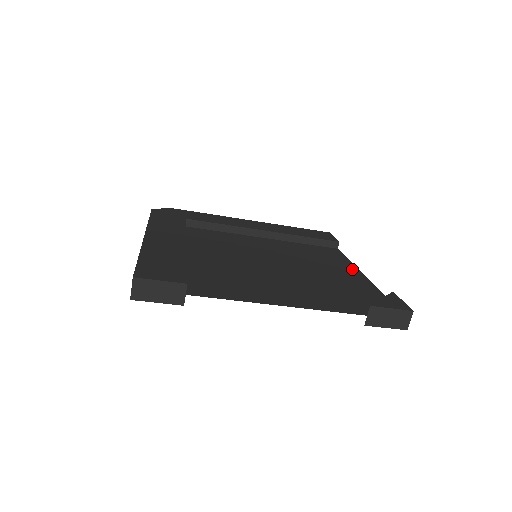
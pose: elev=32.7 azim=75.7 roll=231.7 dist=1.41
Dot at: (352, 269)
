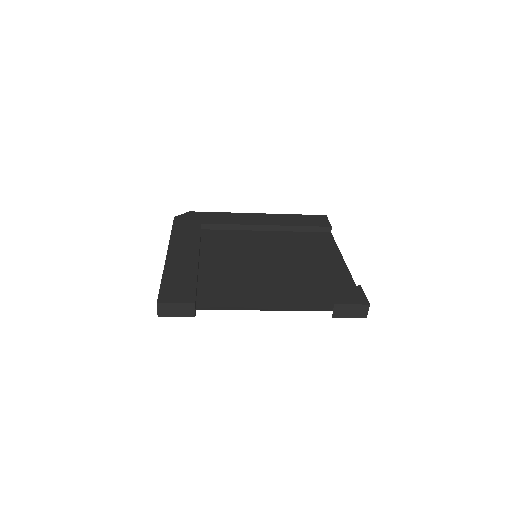
Dot at: (336, 257)
